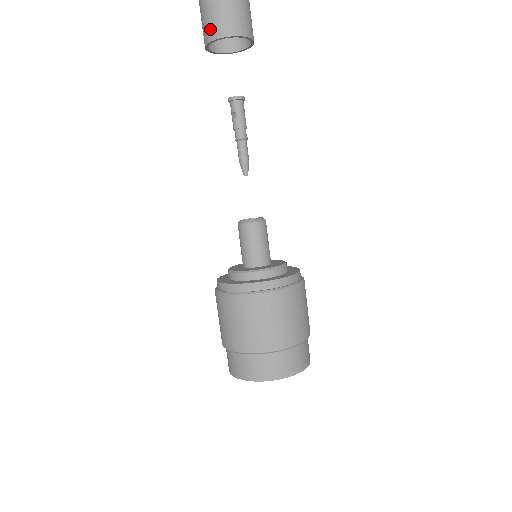
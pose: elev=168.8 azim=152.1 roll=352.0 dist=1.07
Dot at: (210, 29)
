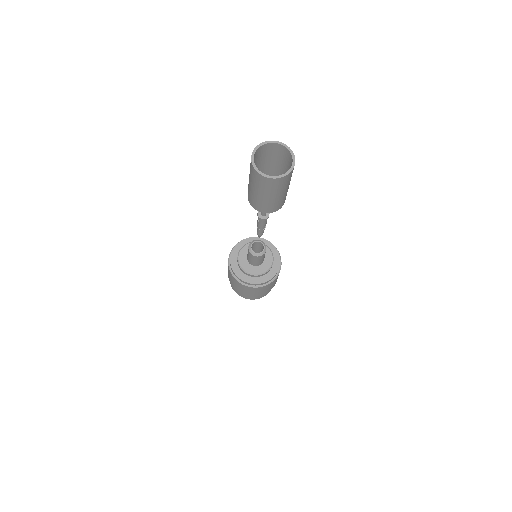
Dot at: (248, 192)
